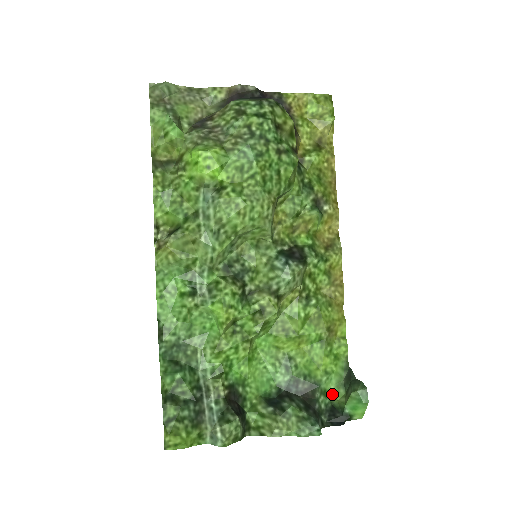
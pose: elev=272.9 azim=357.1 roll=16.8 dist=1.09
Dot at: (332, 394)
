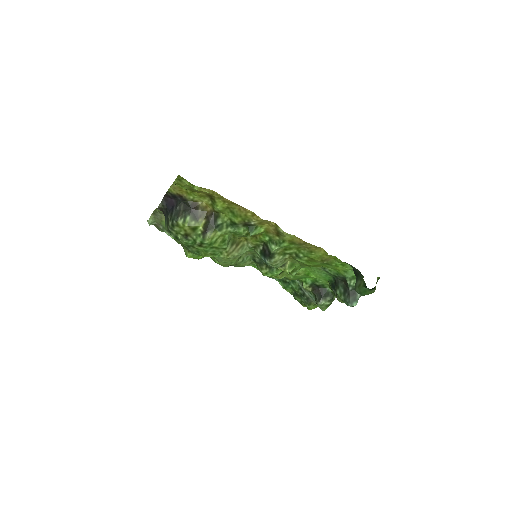
Dot at: occluded
